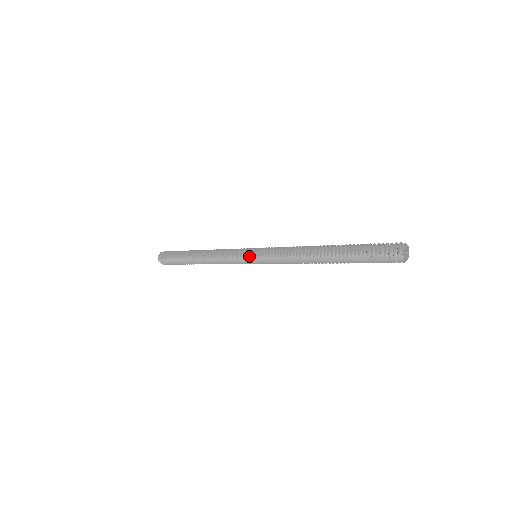
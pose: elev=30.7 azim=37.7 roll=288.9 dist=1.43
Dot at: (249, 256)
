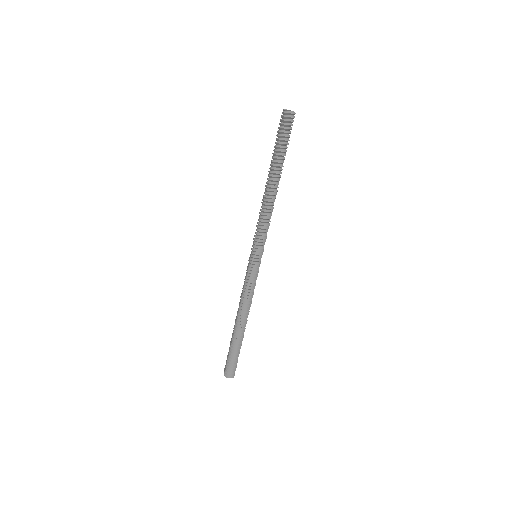
Dot at: (250, 259)
